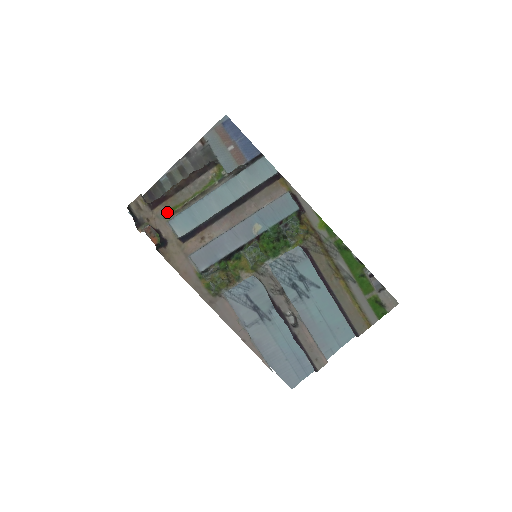
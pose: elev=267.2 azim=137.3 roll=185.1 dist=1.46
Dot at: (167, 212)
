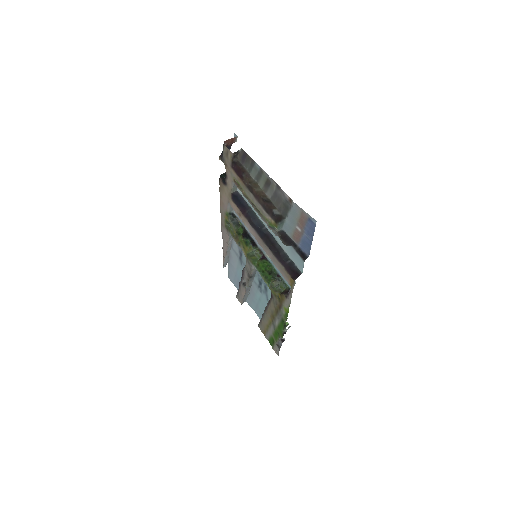
Dot at: (237, 181)
